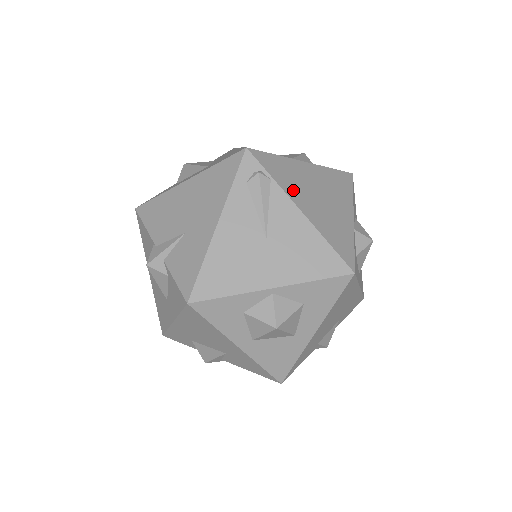
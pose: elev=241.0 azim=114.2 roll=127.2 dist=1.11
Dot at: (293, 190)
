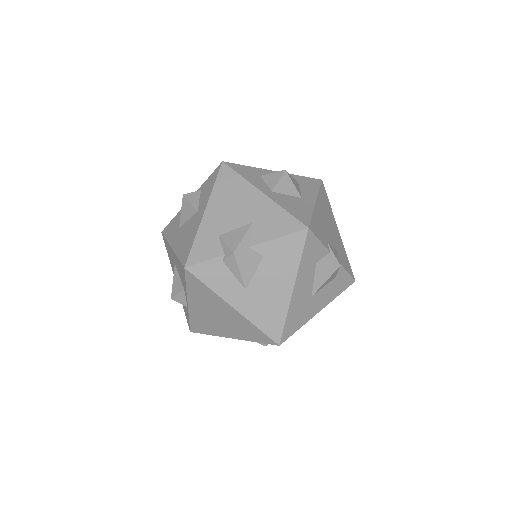
Dot at: occluded
